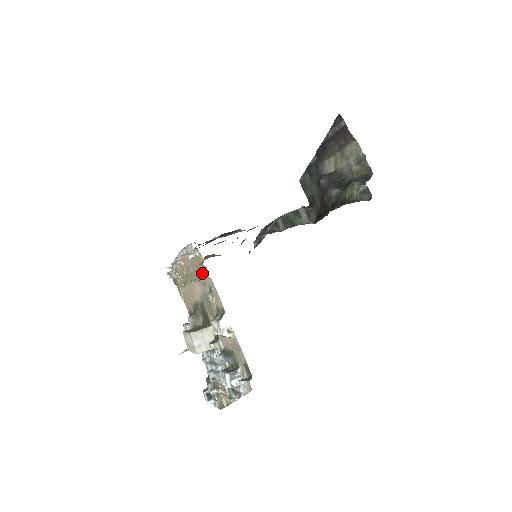
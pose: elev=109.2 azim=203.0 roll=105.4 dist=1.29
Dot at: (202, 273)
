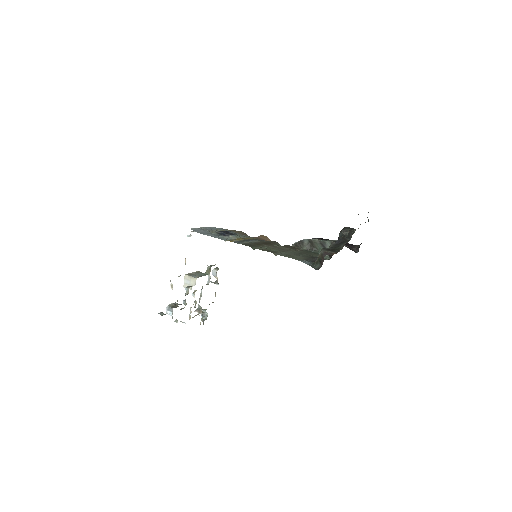
Dot at: occluded
